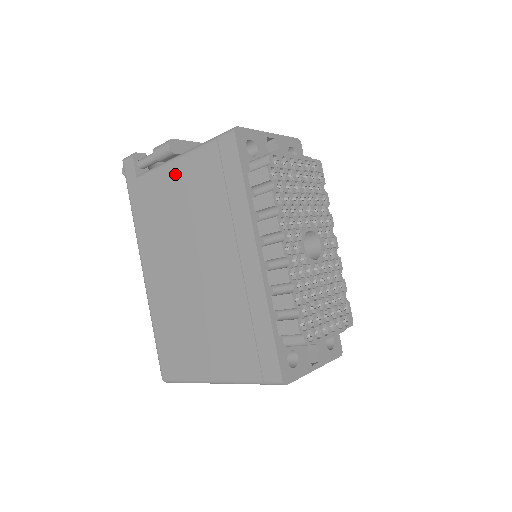
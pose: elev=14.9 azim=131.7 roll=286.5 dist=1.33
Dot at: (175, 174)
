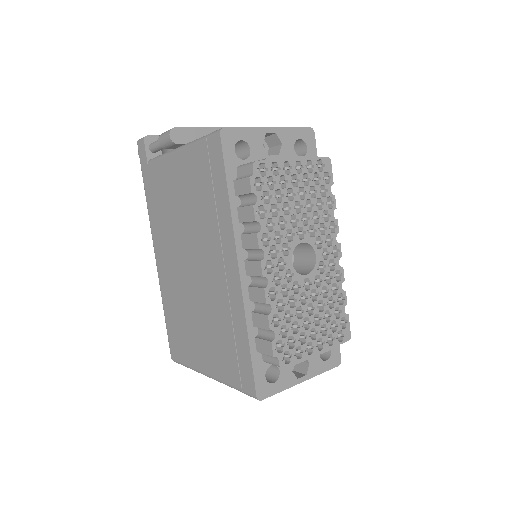
Dot at: (175, 167)
